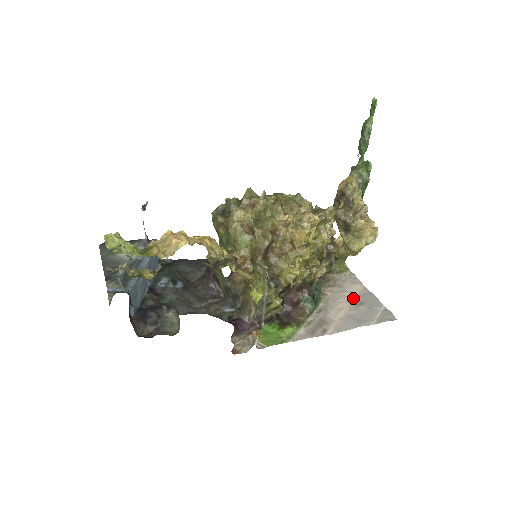
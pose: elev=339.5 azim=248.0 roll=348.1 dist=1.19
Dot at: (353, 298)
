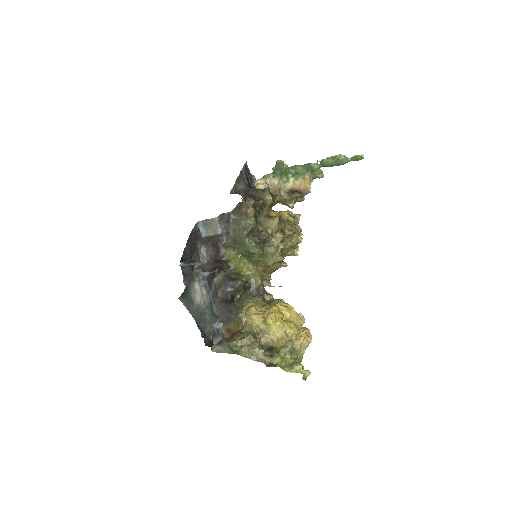
Dot at: occluded
